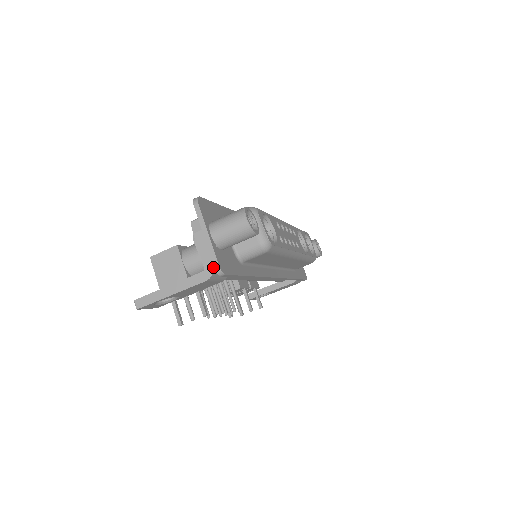
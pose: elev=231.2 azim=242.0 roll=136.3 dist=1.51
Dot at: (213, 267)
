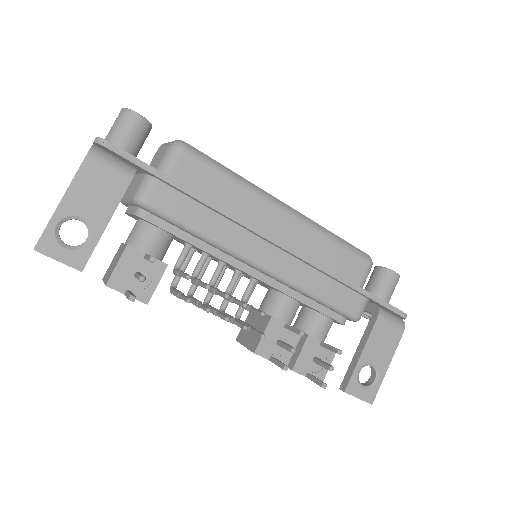
Dot at: (93, 144)
